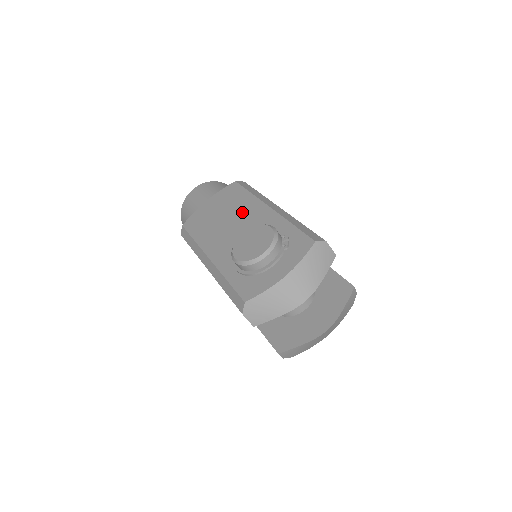
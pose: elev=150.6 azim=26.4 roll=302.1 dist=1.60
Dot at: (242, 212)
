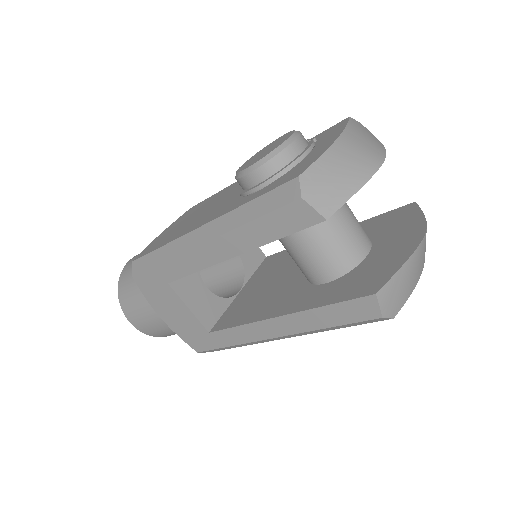
Dot at: (220, 196)
